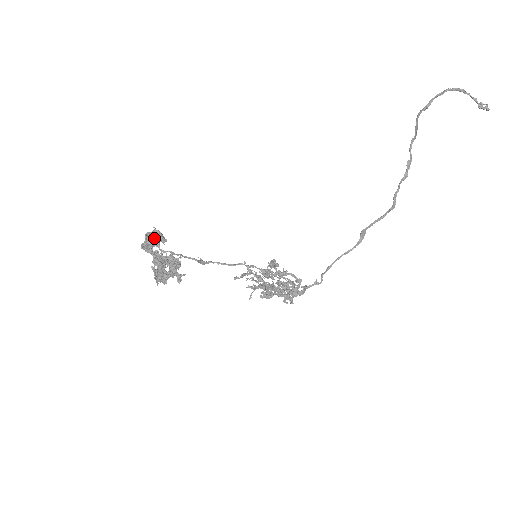
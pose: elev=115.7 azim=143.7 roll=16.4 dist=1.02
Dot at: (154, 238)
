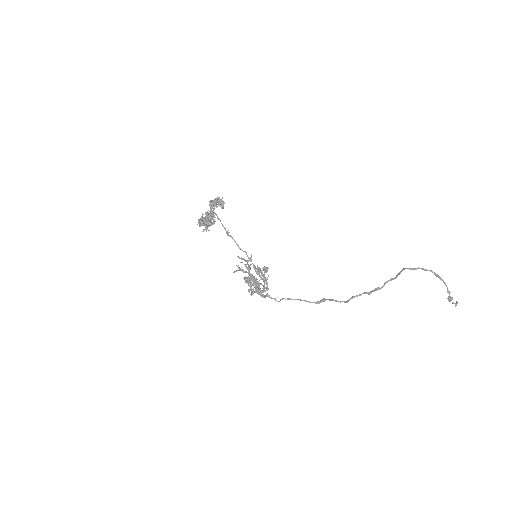
Dot at: (216, 202)
